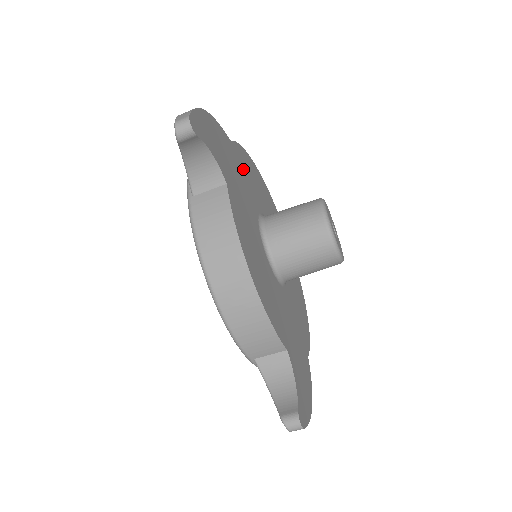
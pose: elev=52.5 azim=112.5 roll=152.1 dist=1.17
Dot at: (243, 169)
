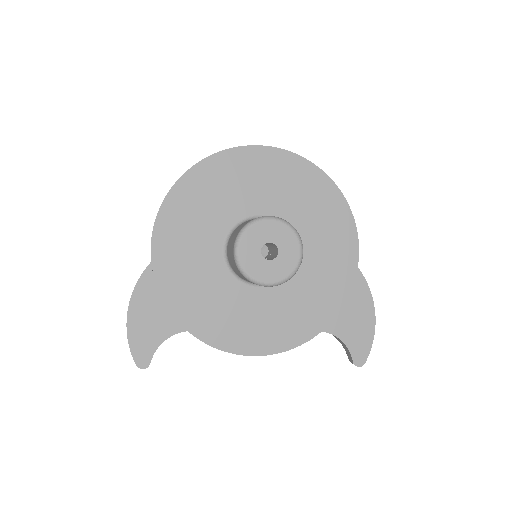
Dot at: (178, 252)
